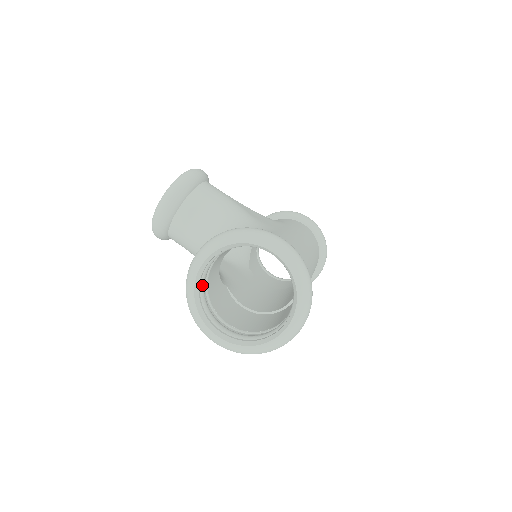
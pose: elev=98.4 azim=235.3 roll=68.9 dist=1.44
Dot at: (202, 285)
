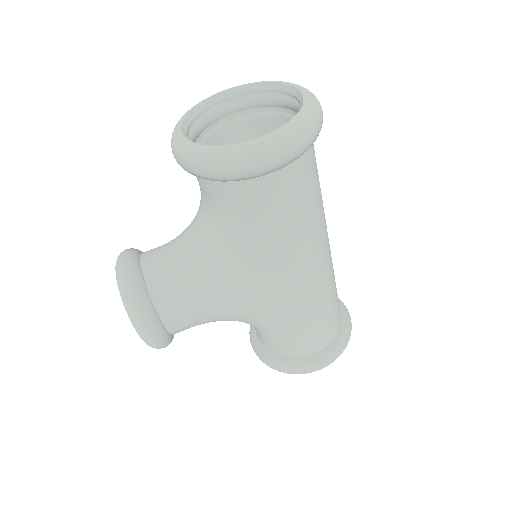
Dot at: occluded
